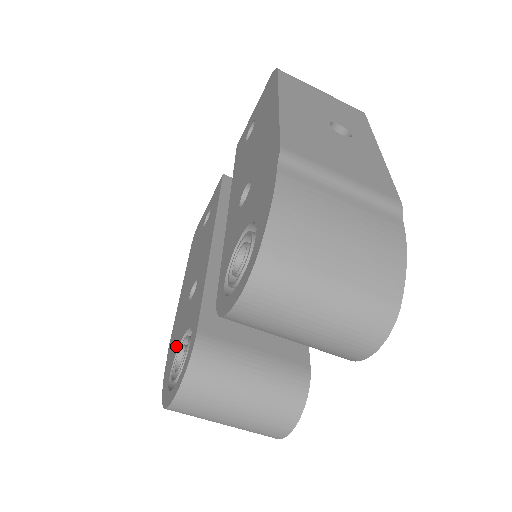
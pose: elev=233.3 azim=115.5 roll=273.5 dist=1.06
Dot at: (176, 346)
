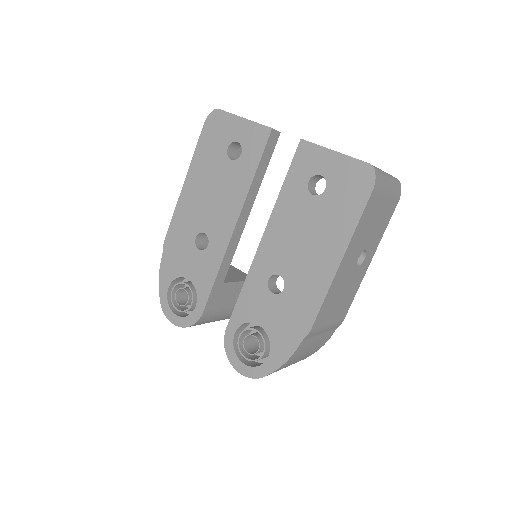
Dot at: (177, 270)
